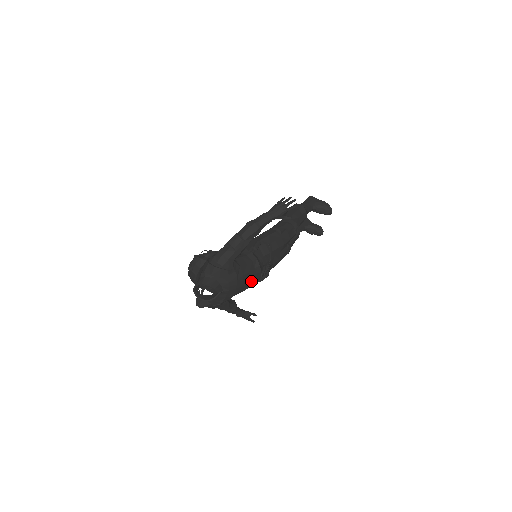
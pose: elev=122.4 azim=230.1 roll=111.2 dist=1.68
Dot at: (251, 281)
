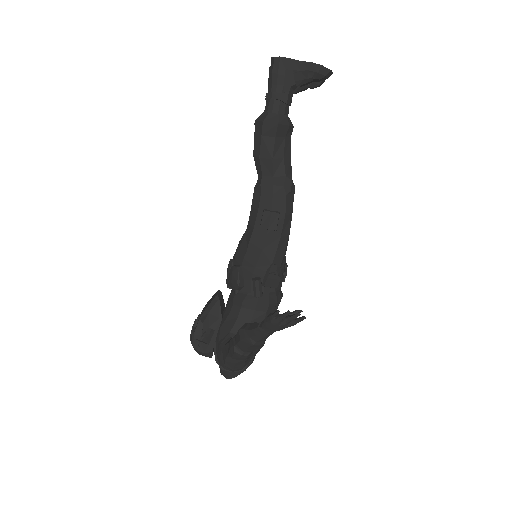
Dot at: occluded
